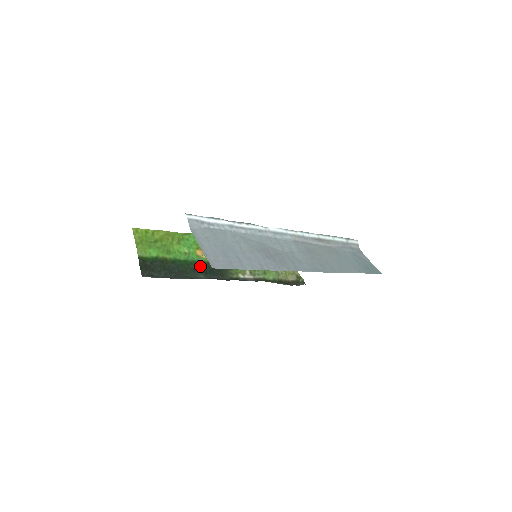
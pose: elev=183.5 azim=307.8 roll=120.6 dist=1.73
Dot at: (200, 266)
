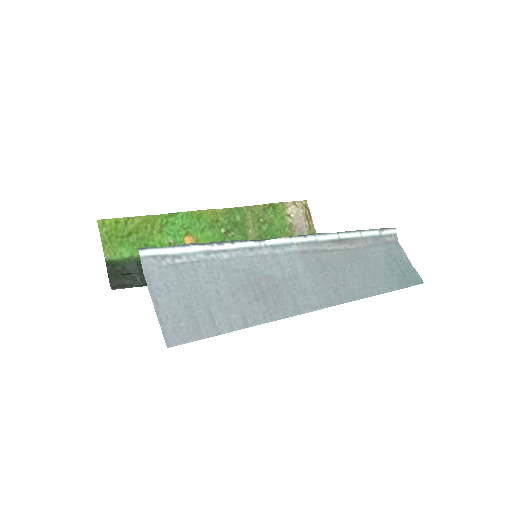
Dot at: occluded
